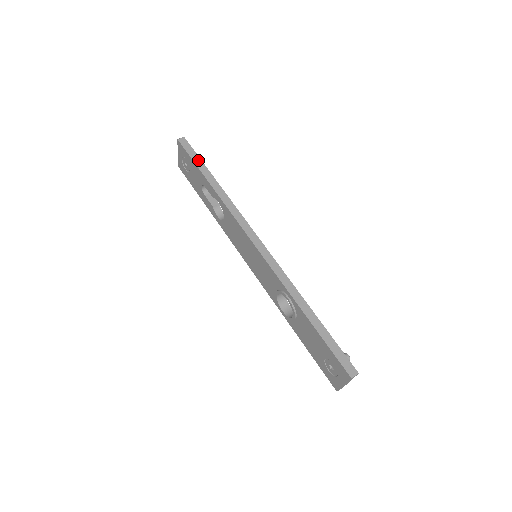
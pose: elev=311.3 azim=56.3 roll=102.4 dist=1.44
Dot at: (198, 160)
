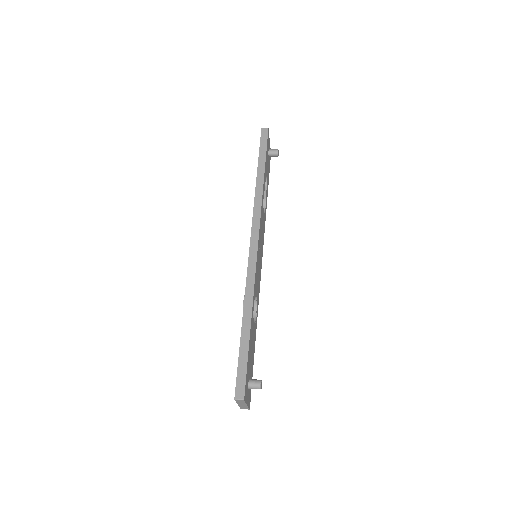
Dot at: (263, 152)
